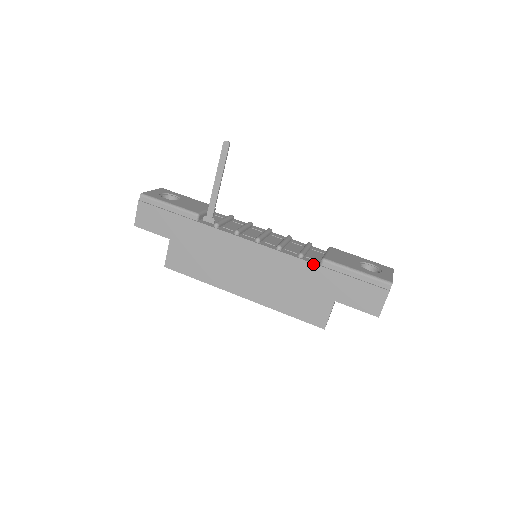
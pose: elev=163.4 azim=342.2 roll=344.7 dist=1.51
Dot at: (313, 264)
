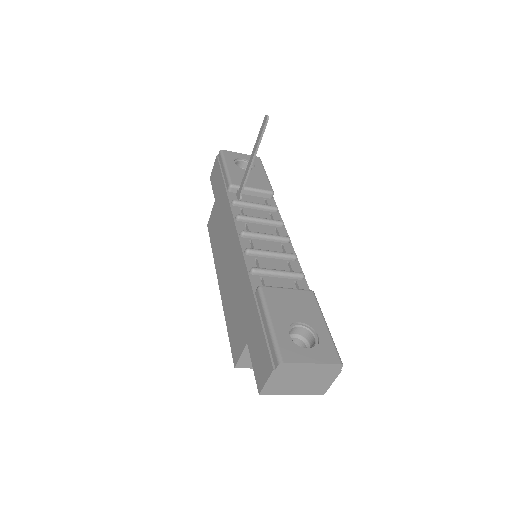
Dot at: (251, 286)
